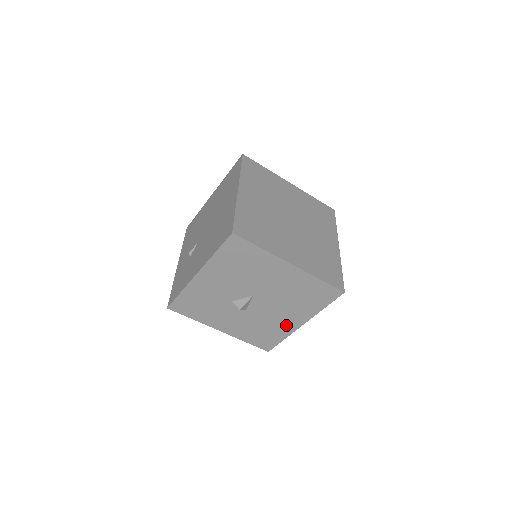
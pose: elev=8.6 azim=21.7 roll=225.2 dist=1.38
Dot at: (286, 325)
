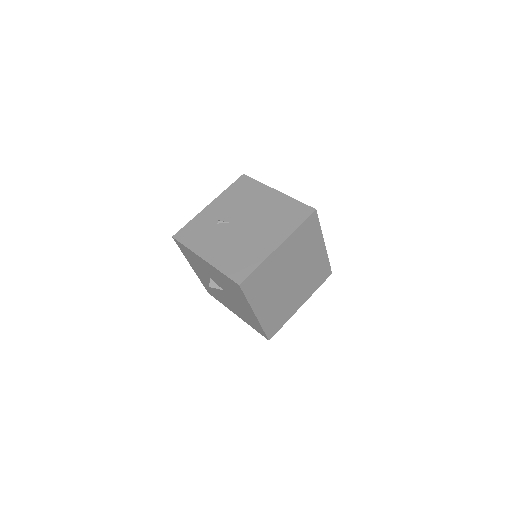
Dot at: (228, 306)
